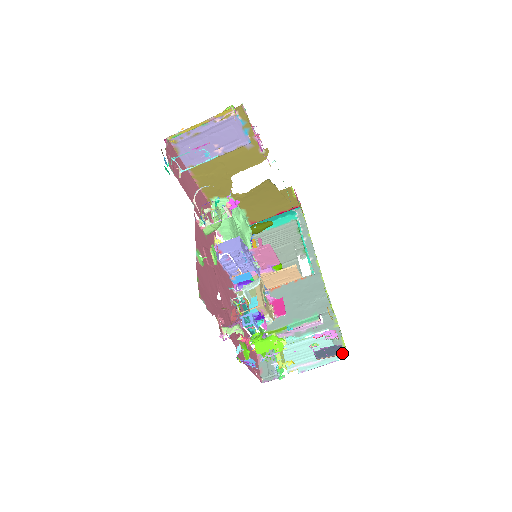
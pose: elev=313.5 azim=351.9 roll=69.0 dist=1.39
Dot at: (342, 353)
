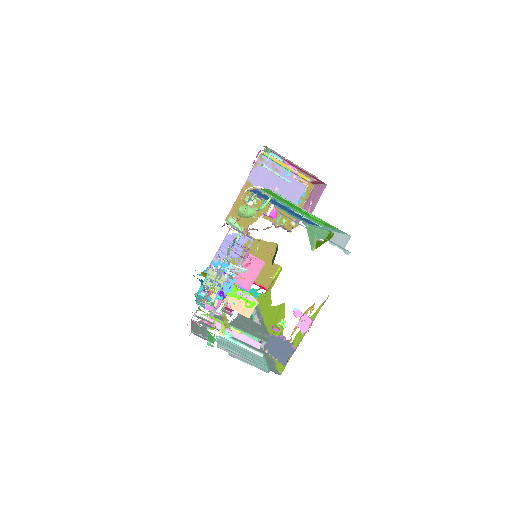
Dot at: (283, 363)
